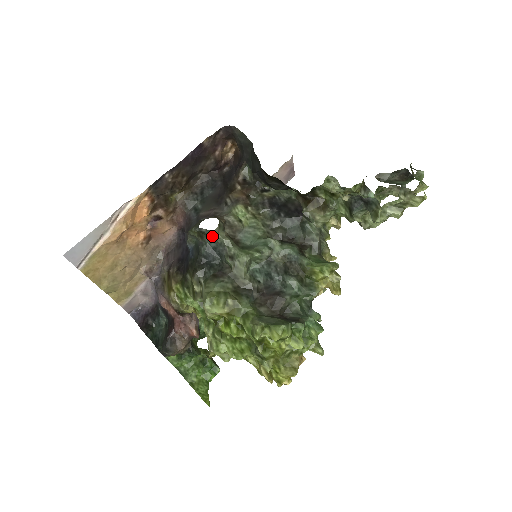
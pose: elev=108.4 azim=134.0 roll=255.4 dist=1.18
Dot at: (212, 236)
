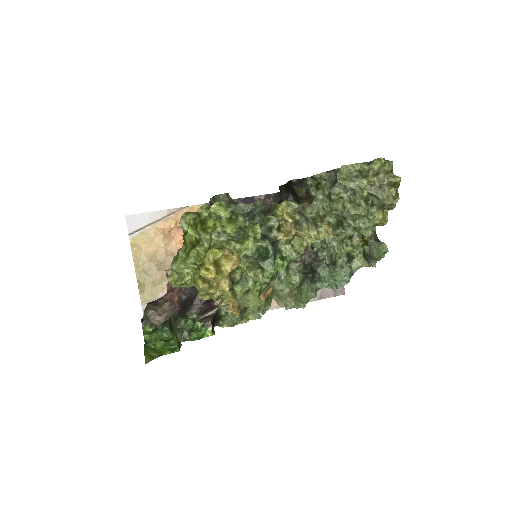
Dot at: occluded
